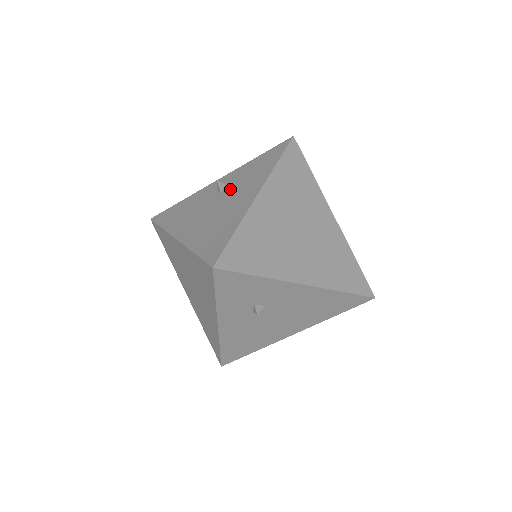
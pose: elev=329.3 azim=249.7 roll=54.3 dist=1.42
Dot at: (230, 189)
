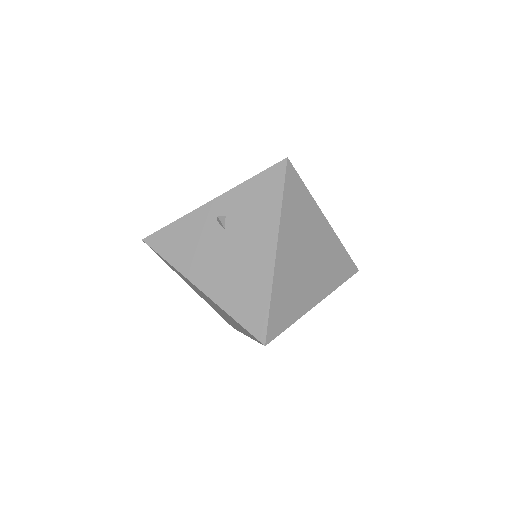
Dot at: (236, 228)
